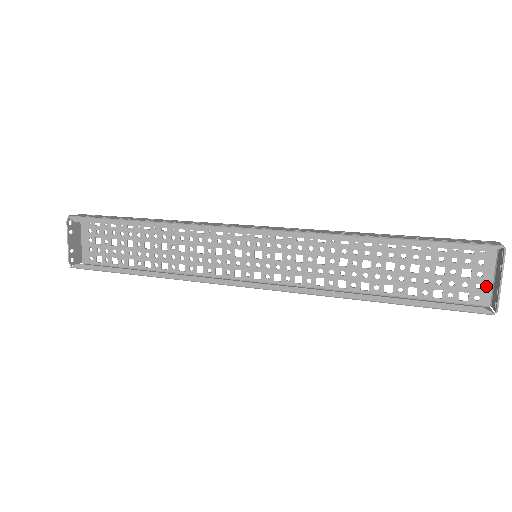
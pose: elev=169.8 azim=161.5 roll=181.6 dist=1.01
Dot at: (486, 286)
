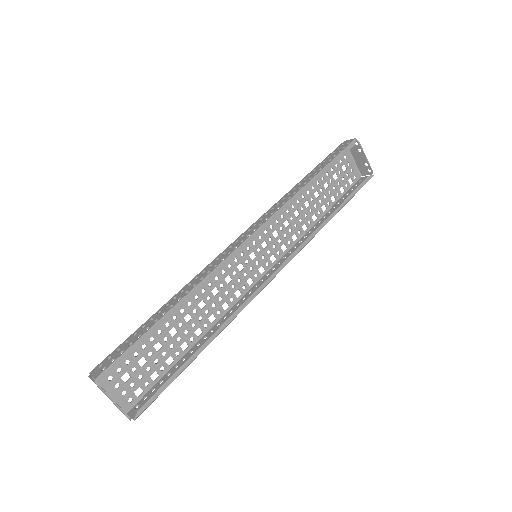
Dot at: (354, 168)
